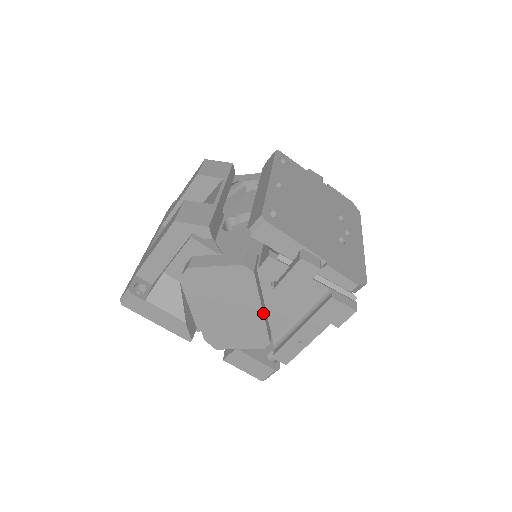
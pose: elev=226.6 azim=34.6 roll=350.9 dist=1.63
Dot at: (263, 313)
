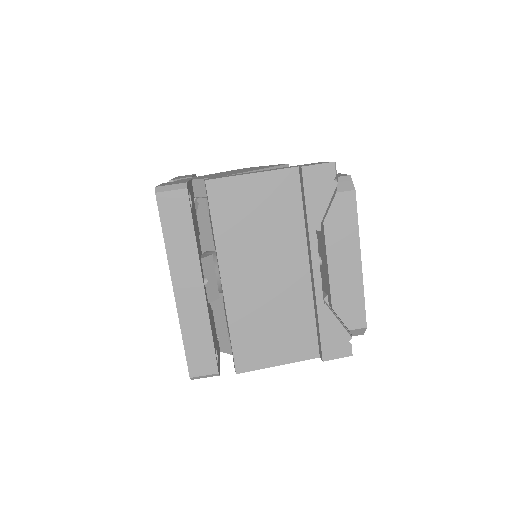
Dot at: (256, 170)
